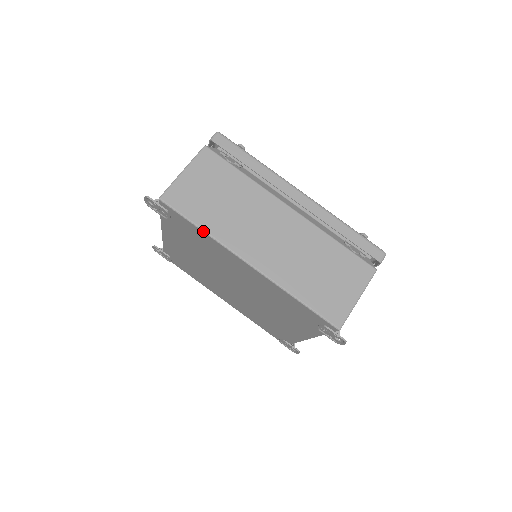
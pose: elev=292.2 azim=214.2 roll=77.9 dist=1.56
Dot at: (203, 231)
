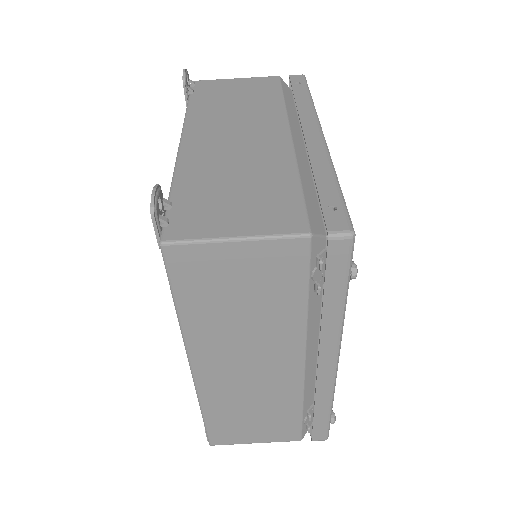
Dot at: (177, 314)
